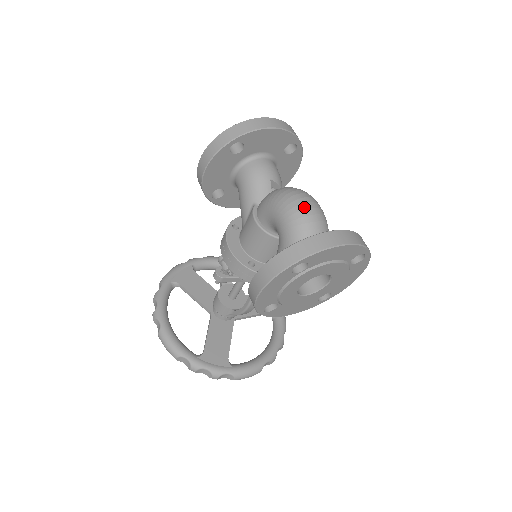
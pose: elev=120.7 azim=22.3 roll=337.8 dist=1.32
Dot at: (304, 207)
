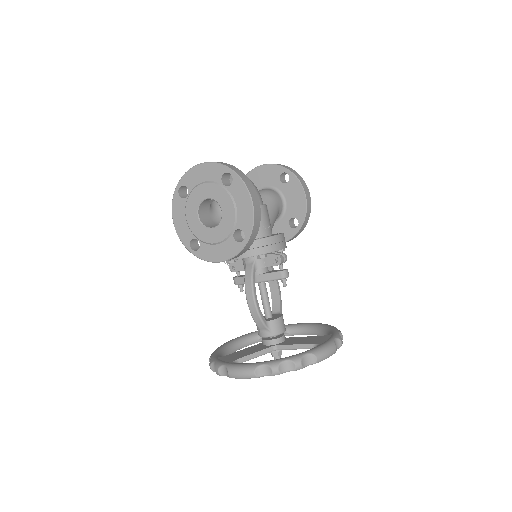
Dot at: occluded
